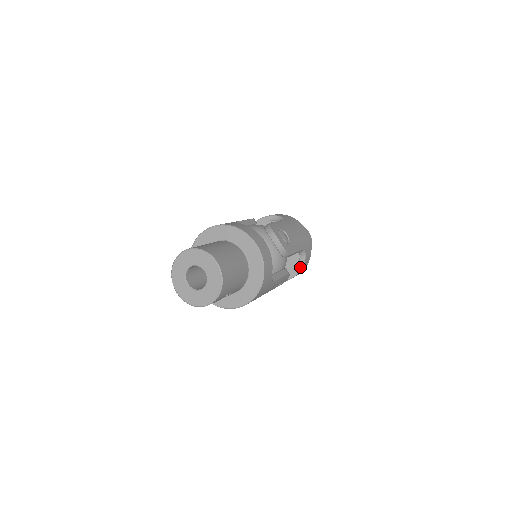
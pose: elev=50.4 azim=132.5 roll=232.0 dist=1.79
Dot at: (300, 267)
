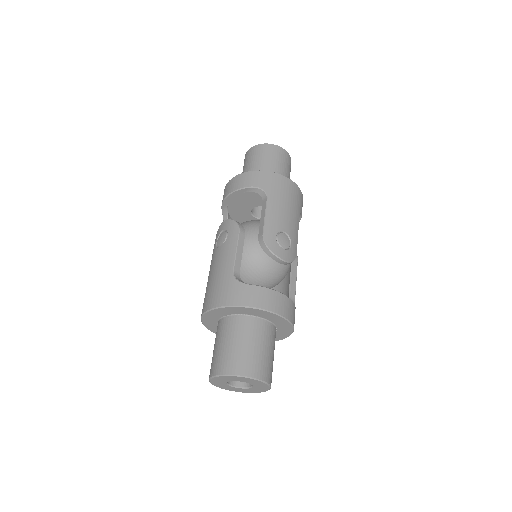
Dot at: occluded
